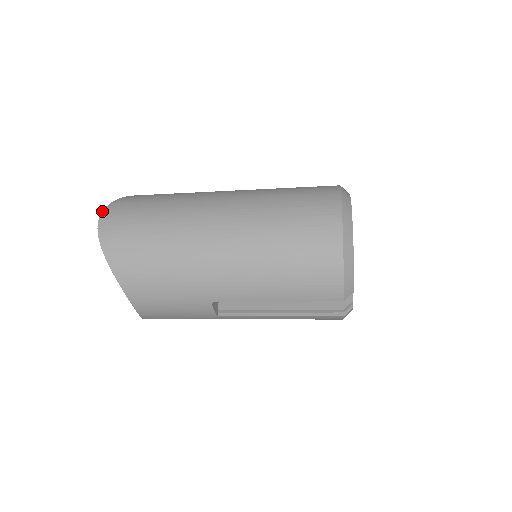
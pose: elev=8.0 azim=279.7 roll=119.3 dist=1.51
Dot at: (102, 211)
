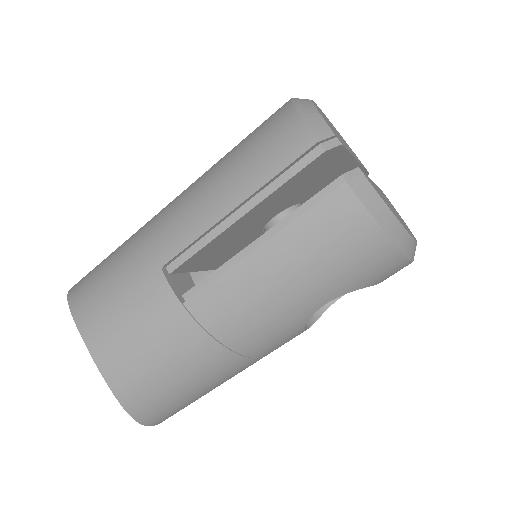
Dot at: occluded
